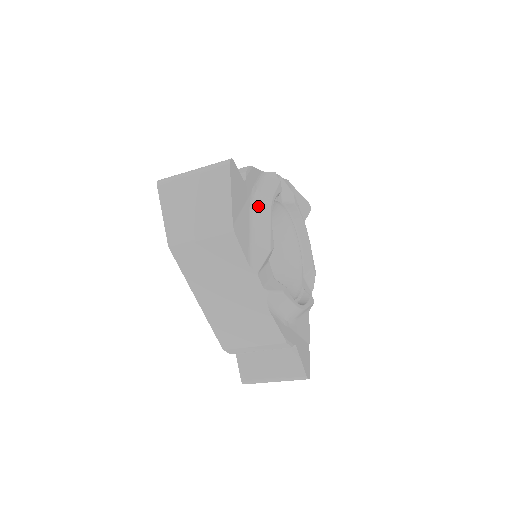
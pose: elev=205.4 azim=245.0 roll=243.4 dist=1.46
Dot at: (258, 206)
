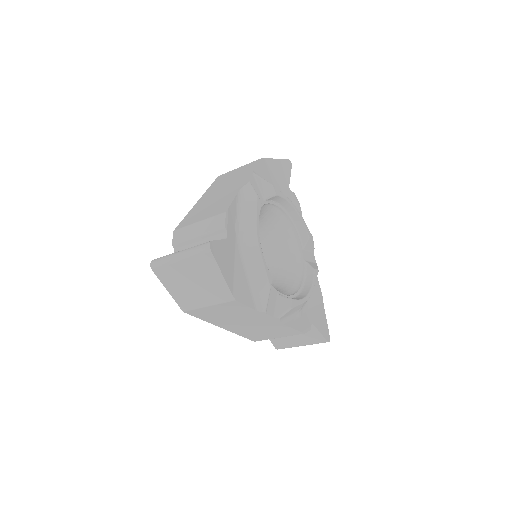
Dot at: (246, 246)
